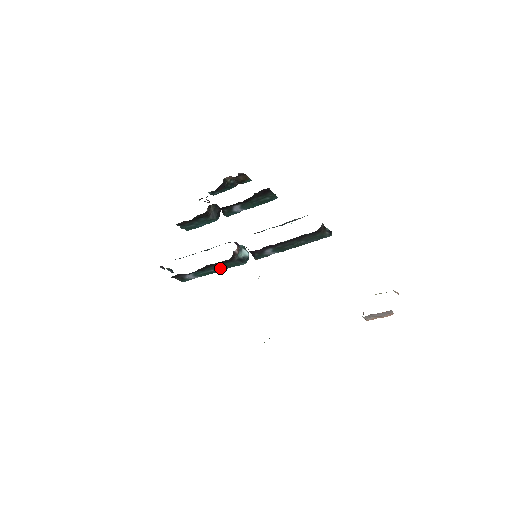
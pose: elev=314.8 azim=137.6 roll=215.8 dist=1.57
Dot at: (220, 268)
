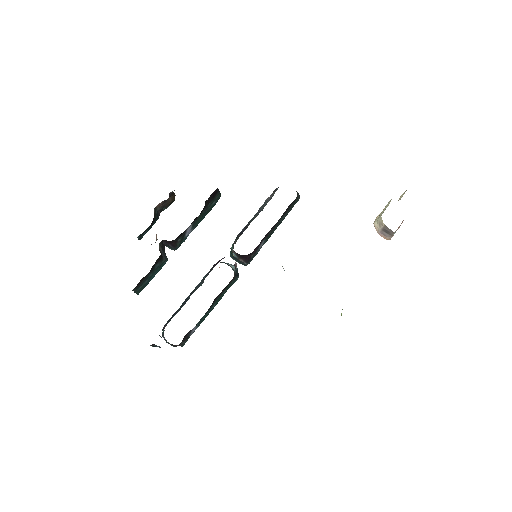
Dot at: (220, 298)
